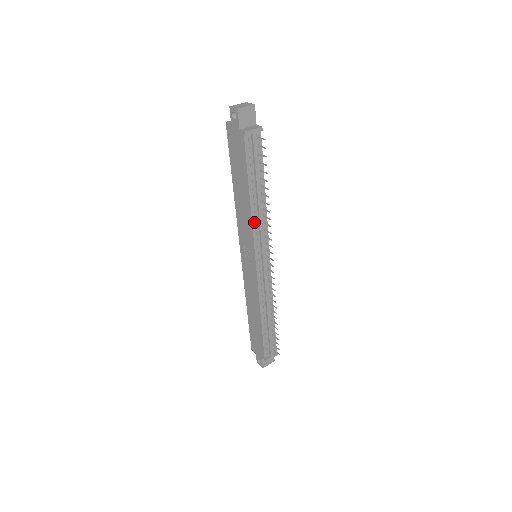
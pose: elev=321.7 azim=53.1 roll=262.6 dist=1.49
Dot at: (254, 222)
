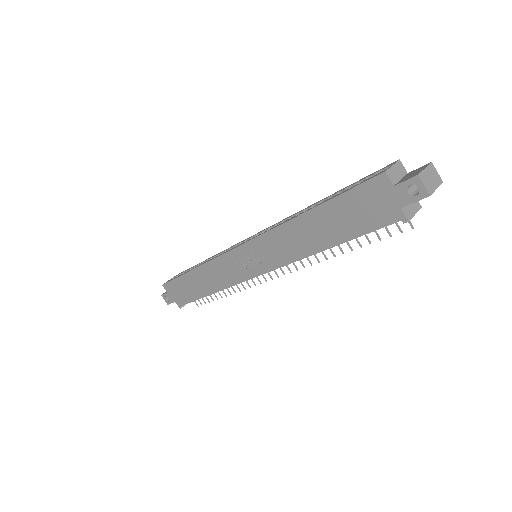
Dot at: (299, 258)
